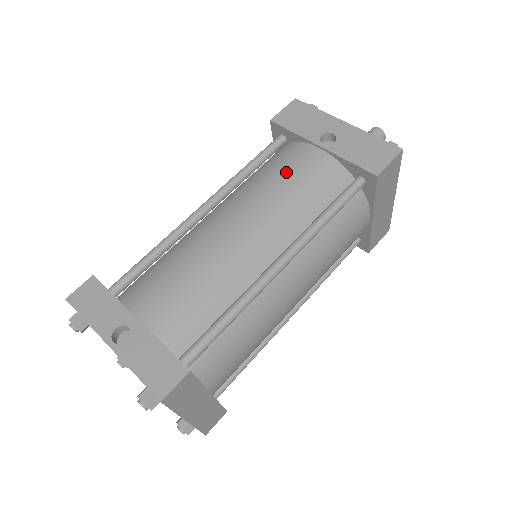
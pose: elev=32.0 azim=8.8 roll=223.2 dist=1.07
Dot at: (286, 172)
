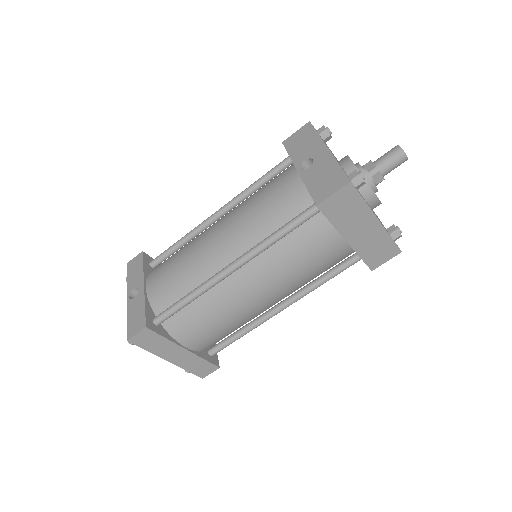
Dot at: (266, 192)
